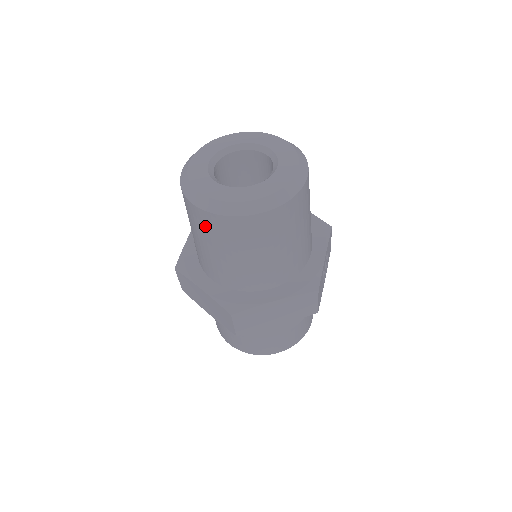
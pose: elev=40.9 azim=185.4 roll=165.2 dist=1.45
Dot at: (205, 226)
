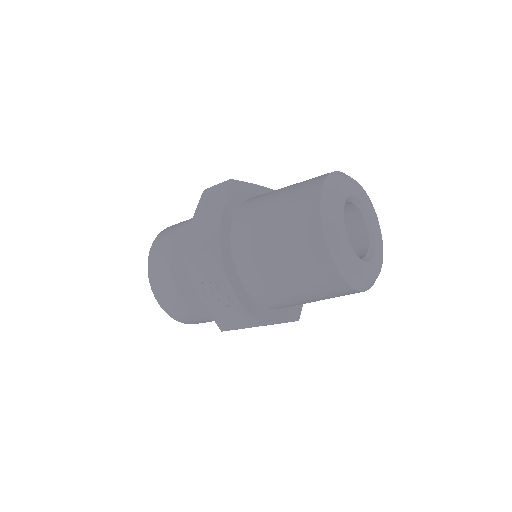
Dot at: occluded
